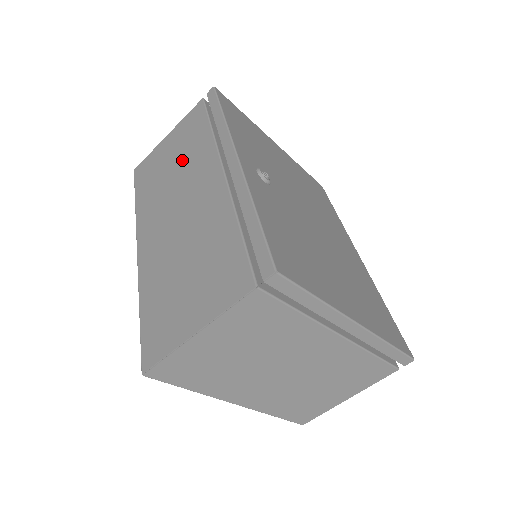
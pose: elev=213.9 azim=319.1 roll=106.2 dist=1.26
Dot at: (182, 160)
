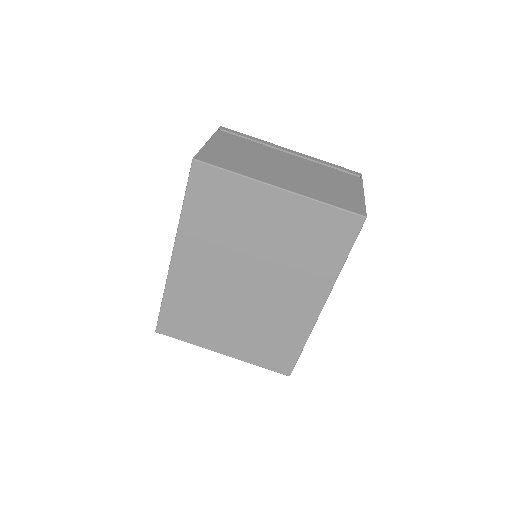
Dot at: occluded
